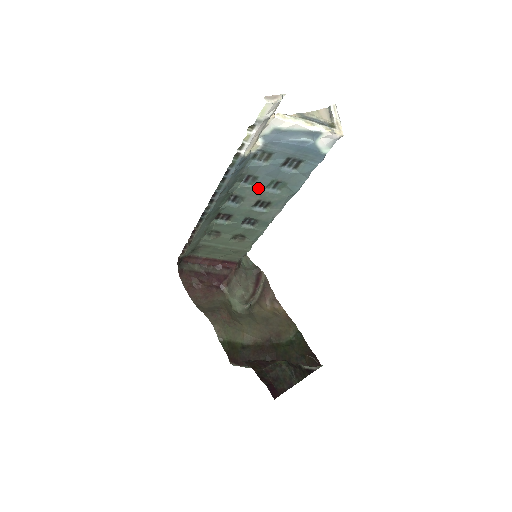
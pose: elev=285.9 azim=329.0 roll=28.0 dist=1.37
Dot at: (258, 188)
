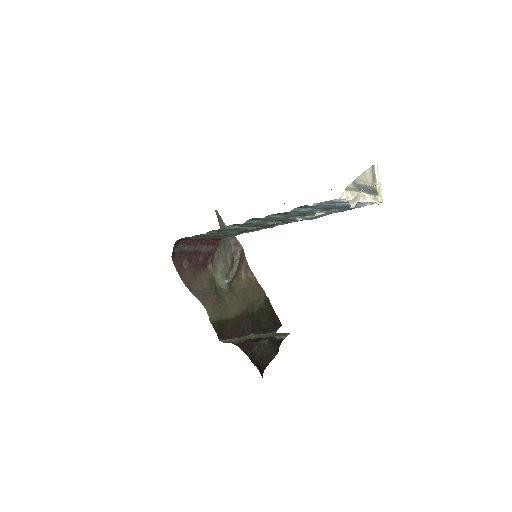
Dot at: (283, 217)
